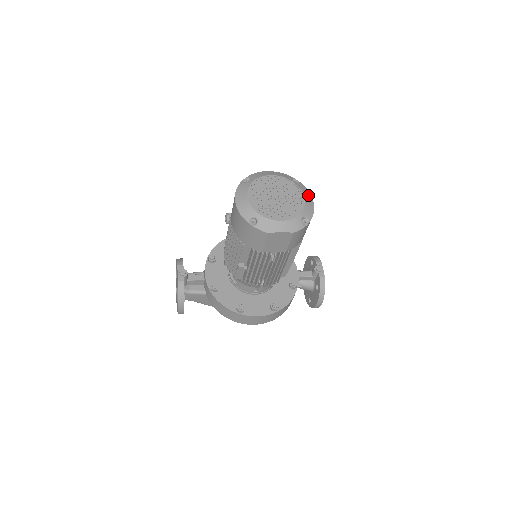
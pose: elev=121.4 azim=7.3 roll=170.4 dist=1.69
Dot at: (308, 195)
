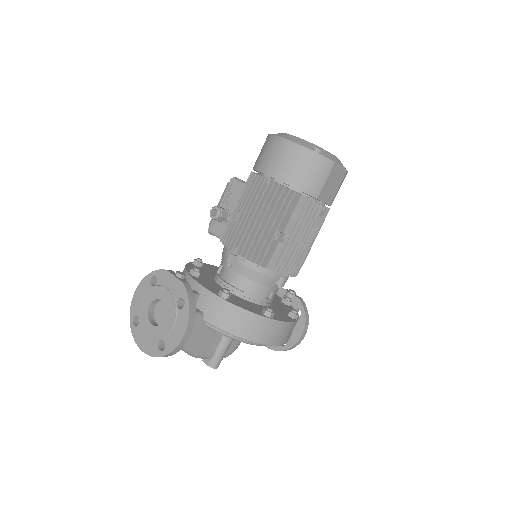
Dot at: occluded
